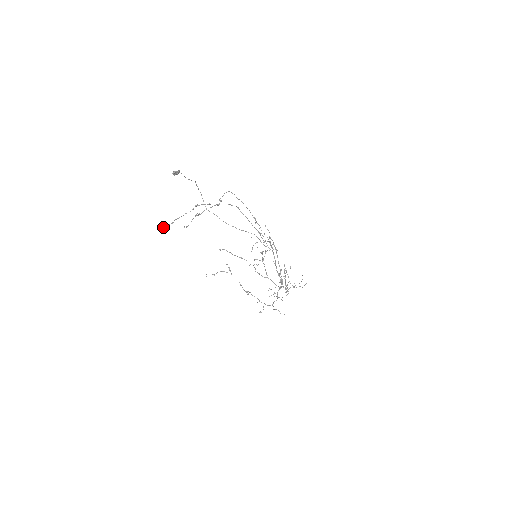
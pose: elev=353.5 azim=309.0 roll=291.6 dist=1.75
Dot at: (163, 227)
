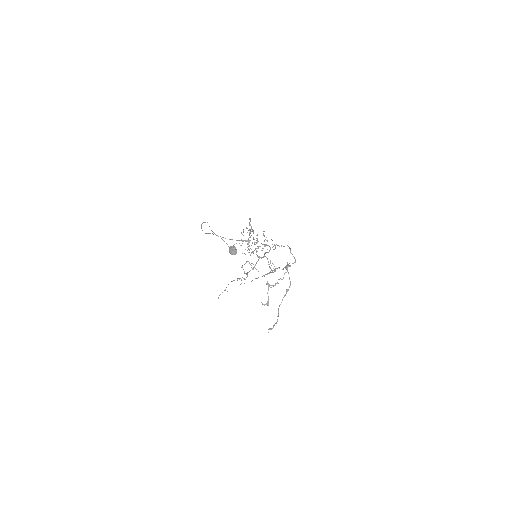
Dot at: occluded
